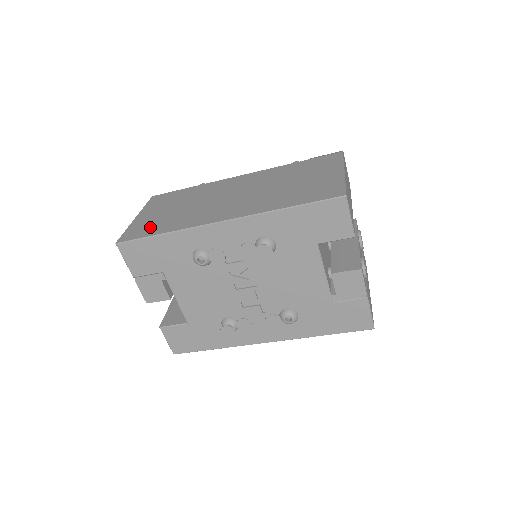
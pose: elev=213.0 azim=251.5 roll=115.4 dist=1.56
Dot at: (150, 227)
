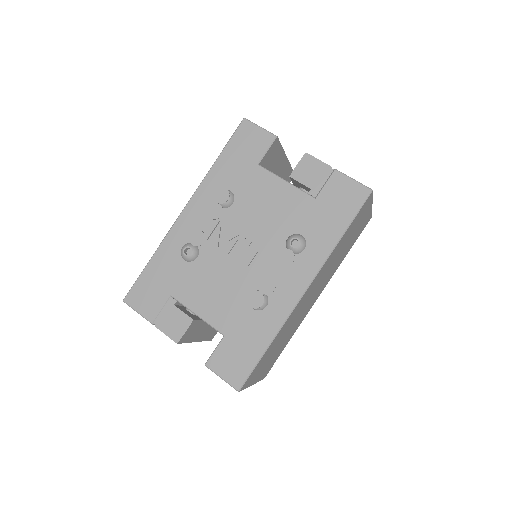
Dot at: occluded
